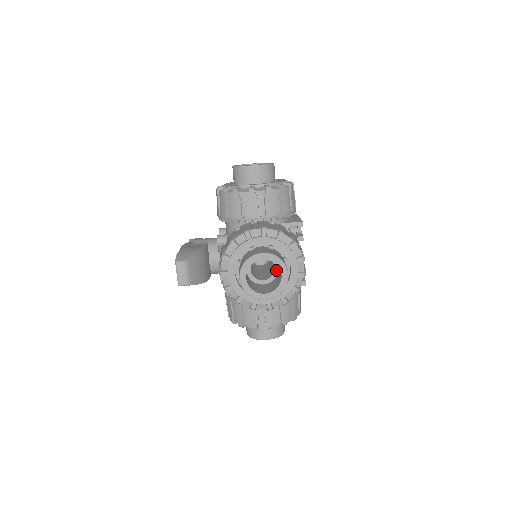
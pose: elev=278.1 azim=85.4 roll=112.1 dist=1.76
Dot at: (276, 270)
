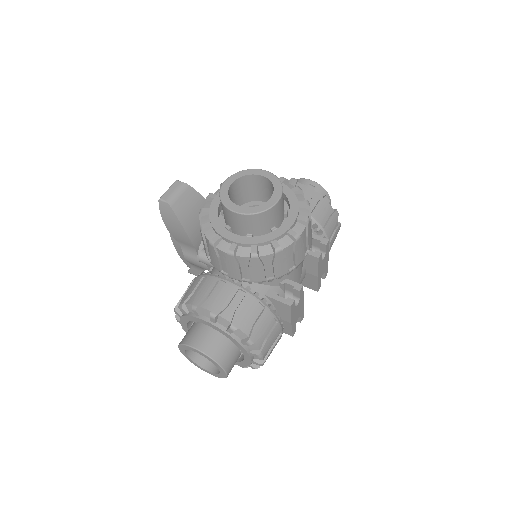
Dot at: occluded
